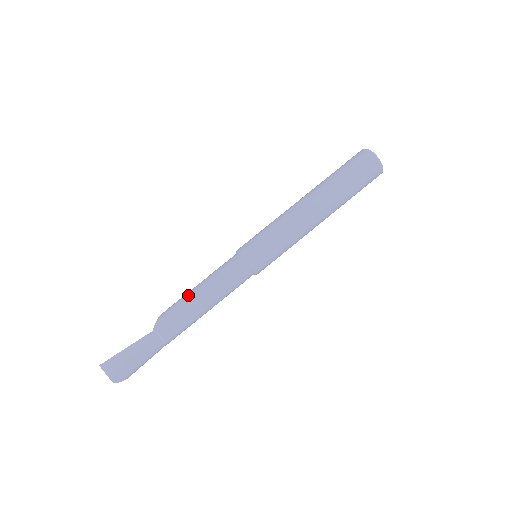
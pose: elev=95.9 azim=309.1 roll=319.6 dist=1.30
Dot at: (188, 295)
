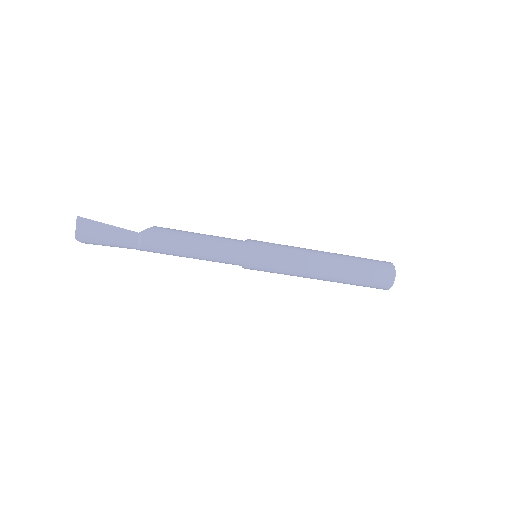
Dot at: (187, 234)
